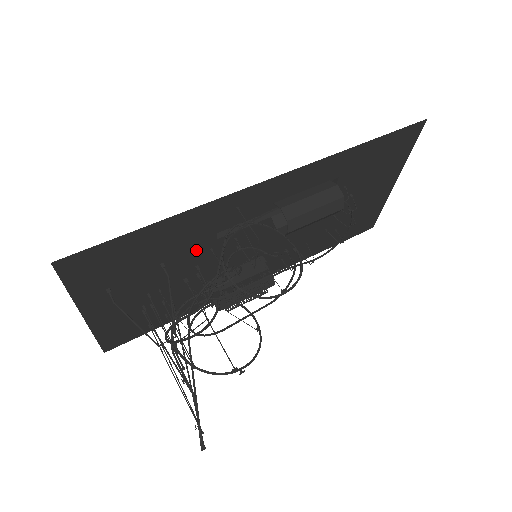
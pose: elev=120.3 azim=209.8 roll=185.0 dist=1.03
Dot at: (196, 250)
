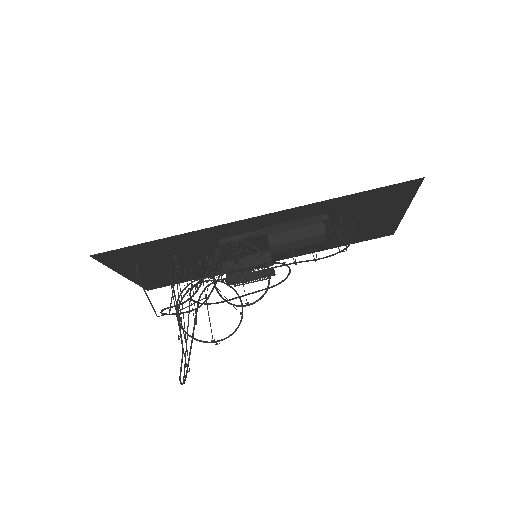
Dot at: (203, 249)
